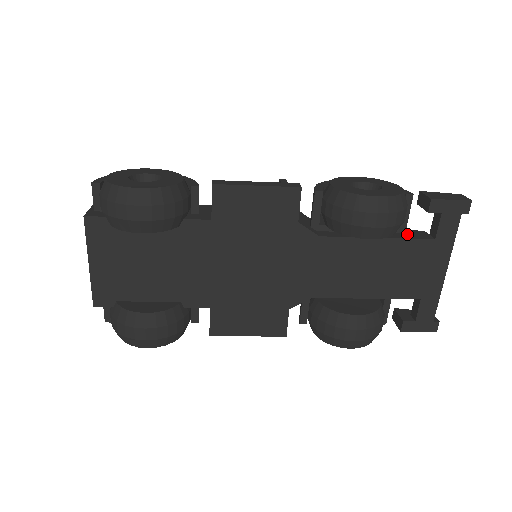
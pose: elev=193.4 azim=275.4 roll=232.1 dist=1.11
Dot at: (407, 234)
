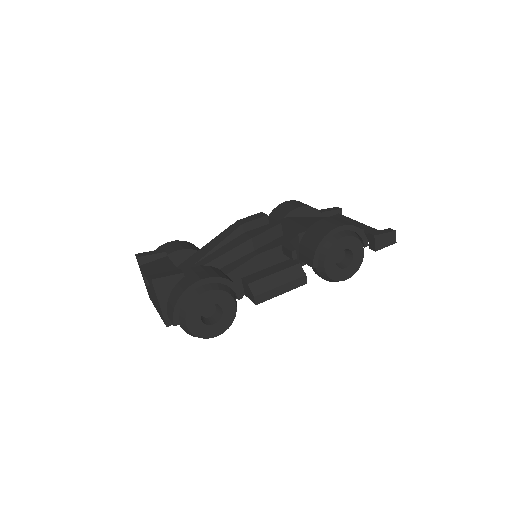
Dot at: occluded
